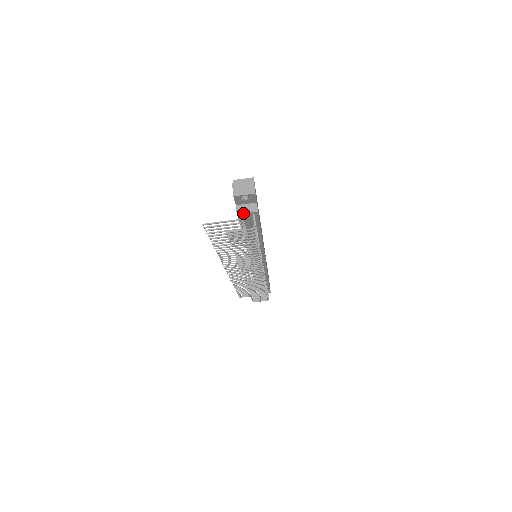
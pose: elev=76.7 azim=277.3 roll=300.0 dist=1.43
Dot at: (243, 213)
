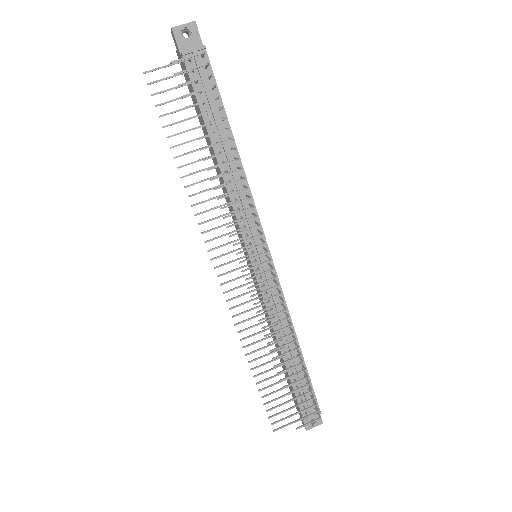
Dot at: (188, 50)
